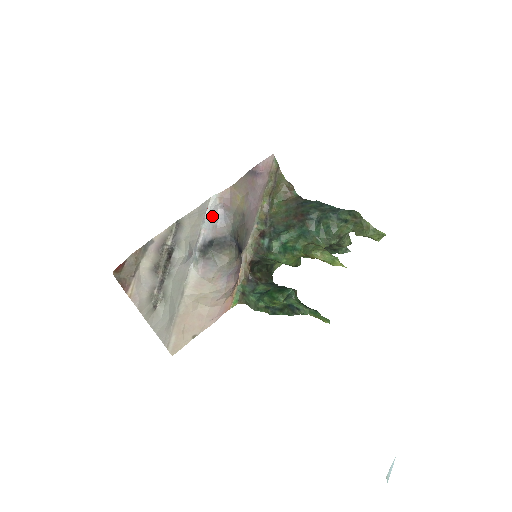
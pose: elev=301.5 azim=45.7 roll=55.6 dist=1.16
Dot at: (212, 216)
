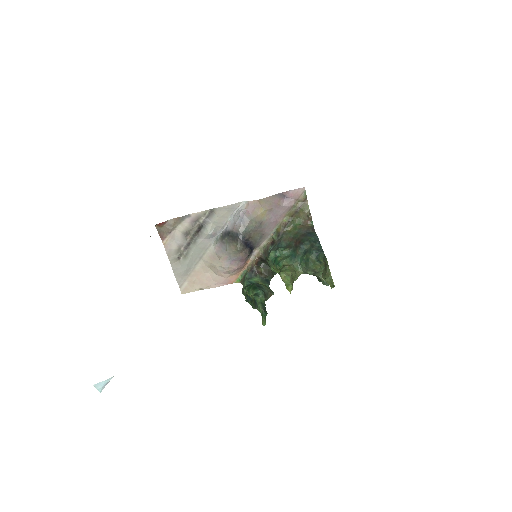
Dot at: (236, 215)
